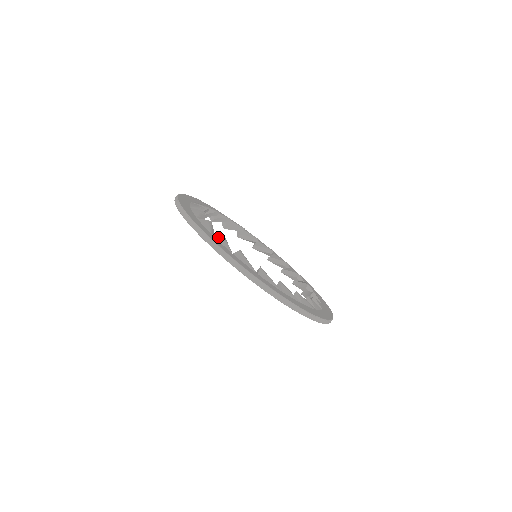
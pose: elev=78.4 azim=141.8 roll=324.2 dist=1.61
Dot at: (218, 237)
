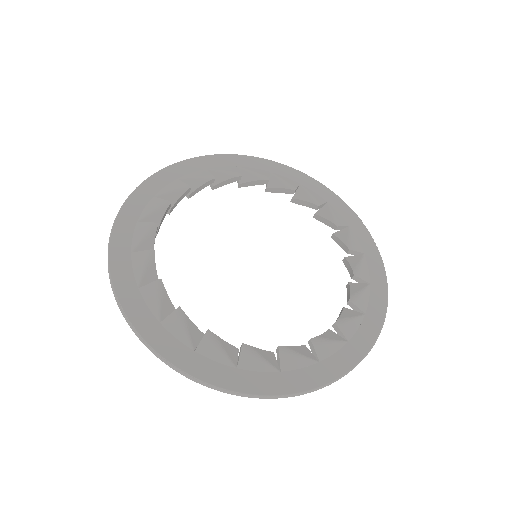
Dot at: (246, 363)
